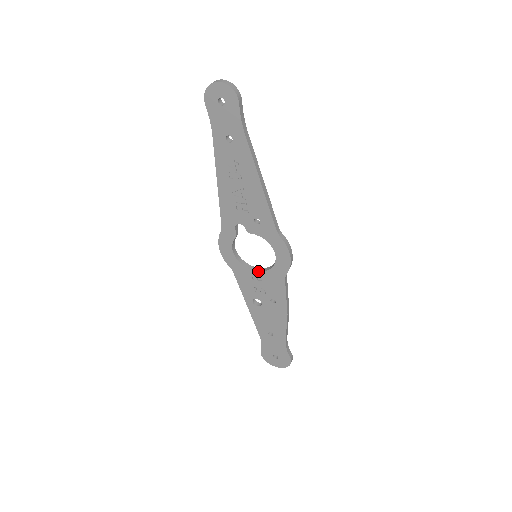
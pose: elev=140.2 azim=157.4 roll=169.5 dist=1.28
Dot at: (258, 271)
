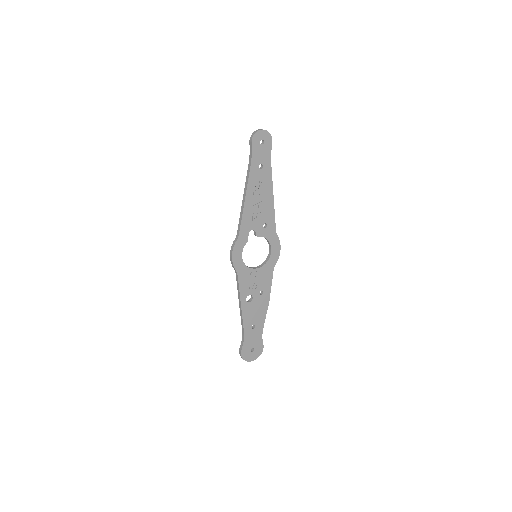
Dot at: (257, 268)
